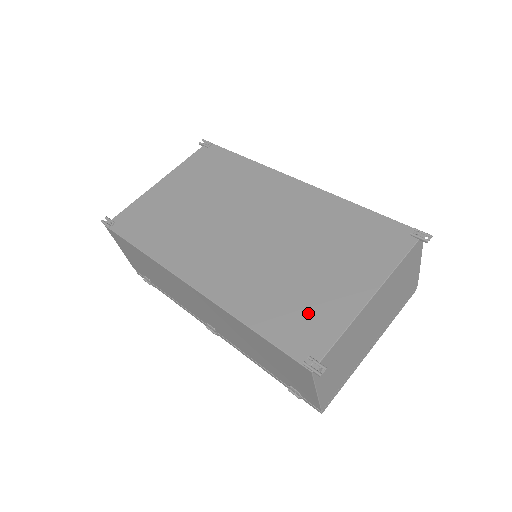
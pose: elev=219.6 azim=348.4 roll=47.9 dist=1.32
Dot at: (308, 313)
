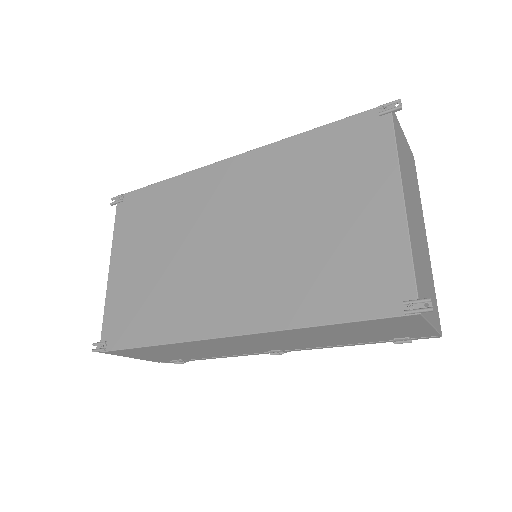
Dot at: (362, 265)
